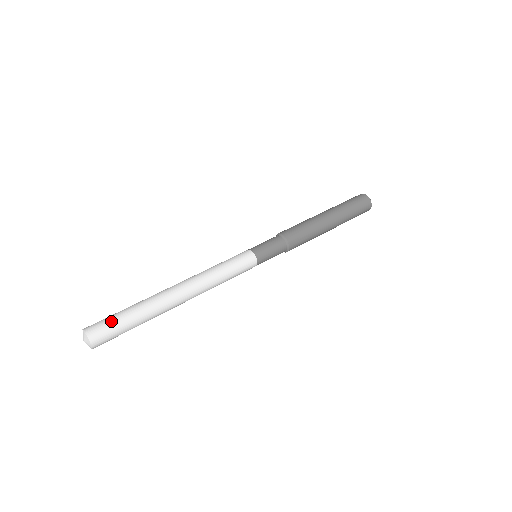
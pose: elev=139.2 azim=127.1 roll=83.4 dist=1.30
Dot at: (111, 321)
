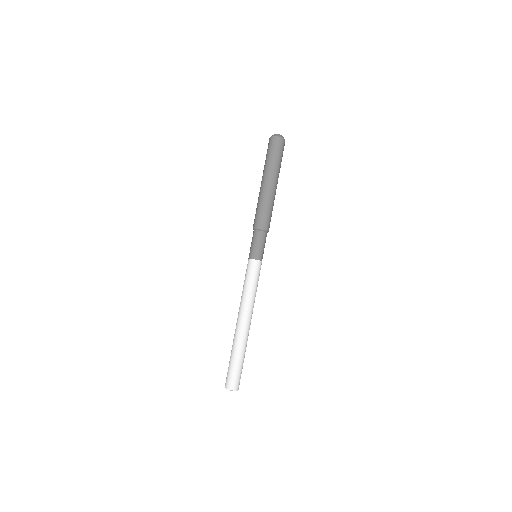
Dot at: (234, 373)
